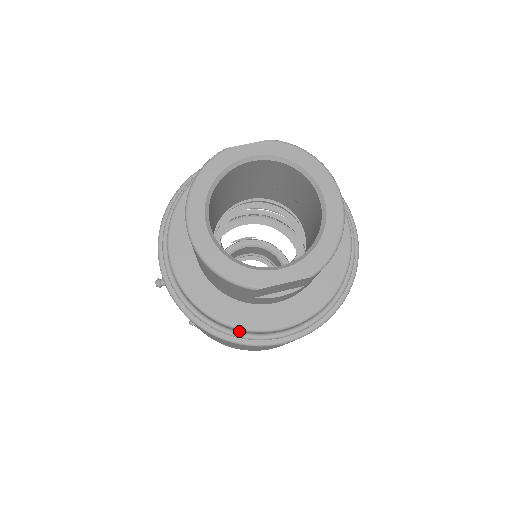
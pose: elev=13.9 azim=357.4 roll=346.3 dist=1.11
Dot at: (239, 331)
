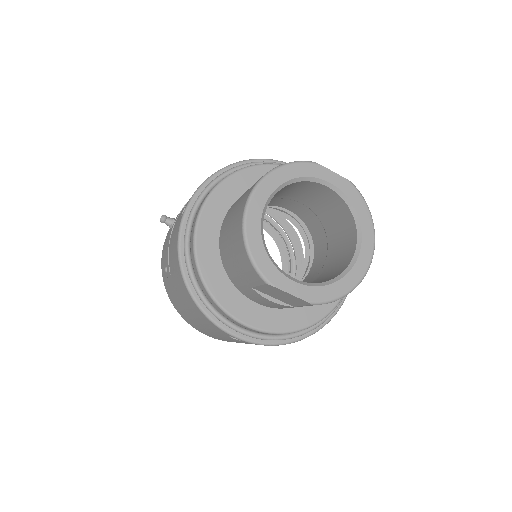
Dot at: (212, 304)
